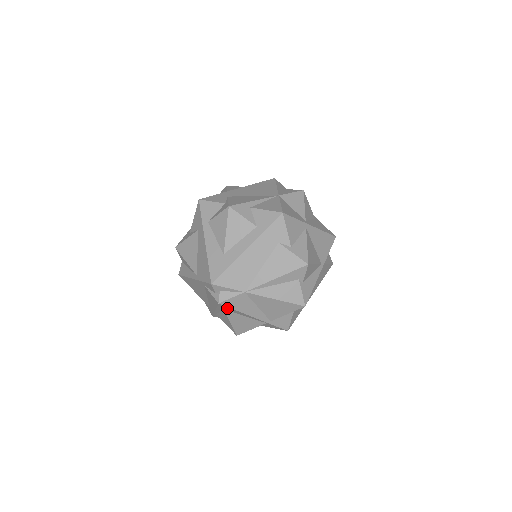
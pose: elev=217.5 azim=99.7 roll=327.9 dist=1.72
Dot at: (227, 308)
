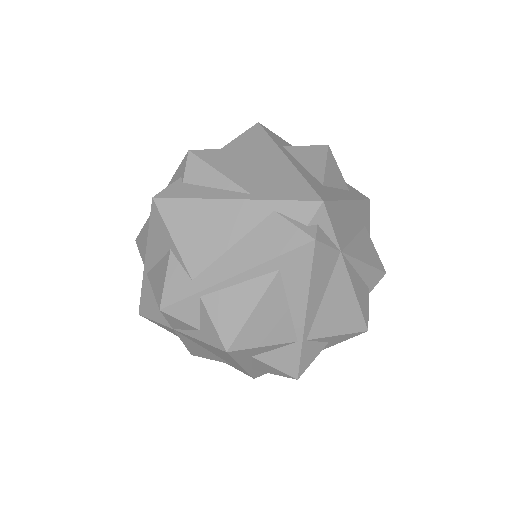
Dot at: (300, 265)
